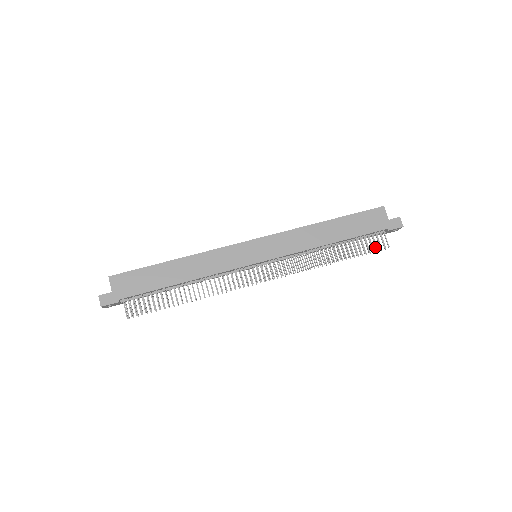
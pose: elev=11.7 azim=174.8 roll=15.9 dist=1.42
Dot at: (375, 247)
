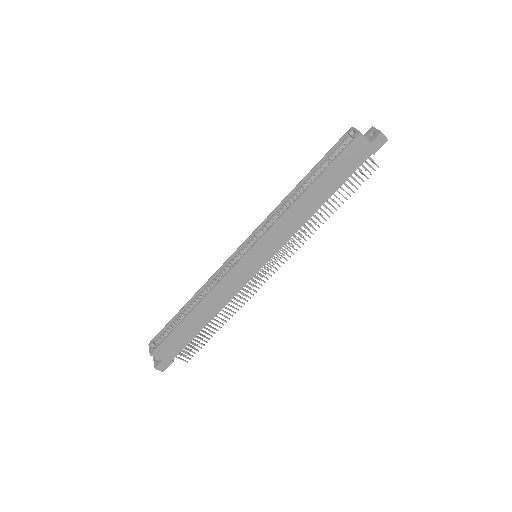
Dot at: (365, 176)
